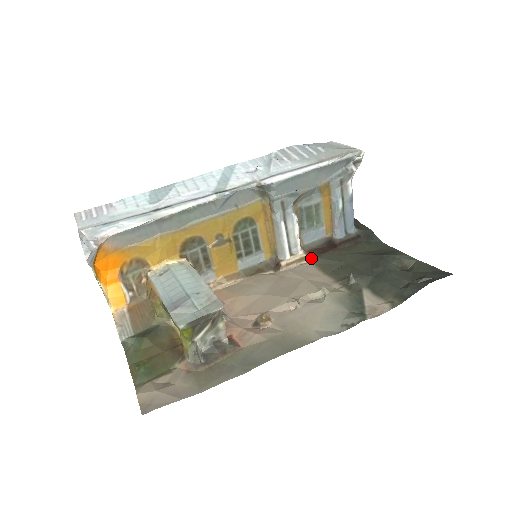
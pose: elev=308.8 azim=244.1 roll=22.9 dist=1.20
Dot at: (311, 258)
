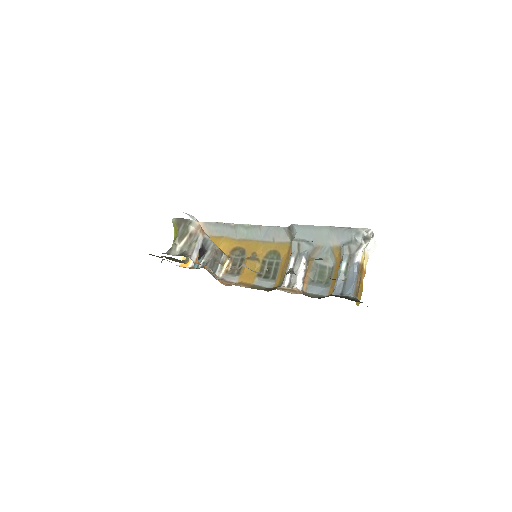
Dot at: occluded
